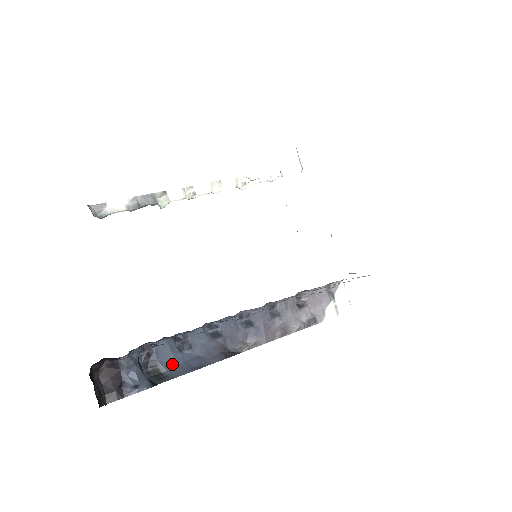
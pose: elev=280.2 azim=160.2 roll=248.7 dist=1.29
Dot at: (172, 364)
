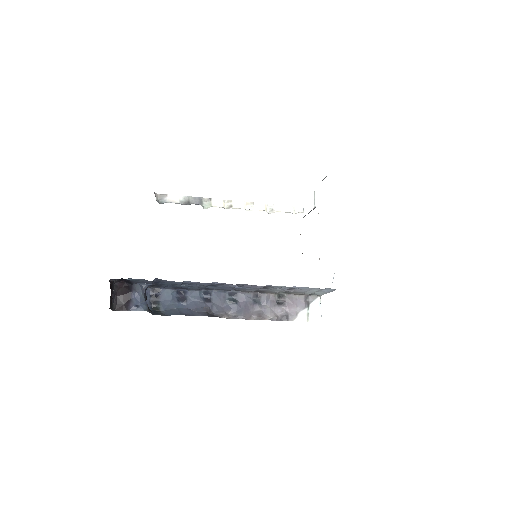
Dot at: (169, 307)
